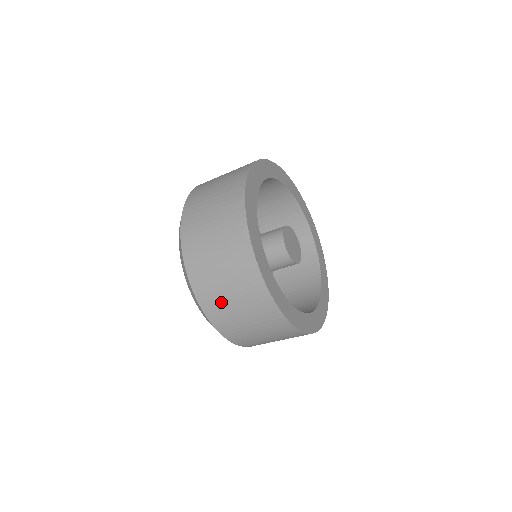
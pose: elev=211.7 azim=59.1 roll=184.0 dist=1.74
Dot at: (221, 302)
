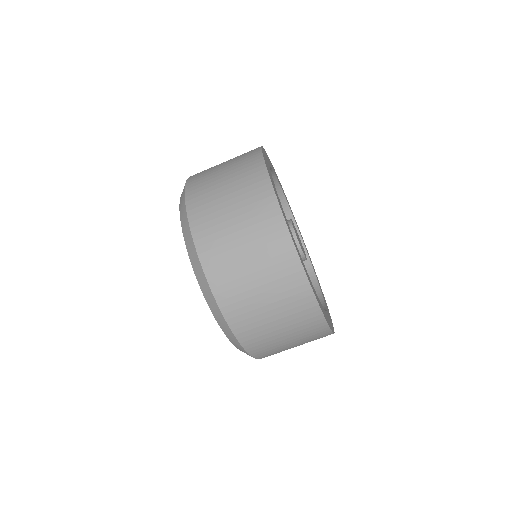
Dot at: (217, 218)
